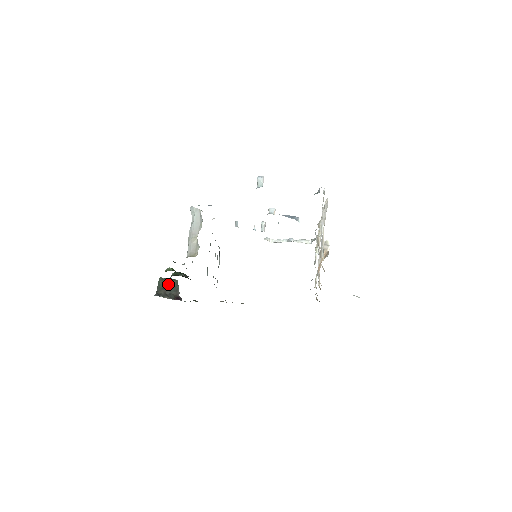
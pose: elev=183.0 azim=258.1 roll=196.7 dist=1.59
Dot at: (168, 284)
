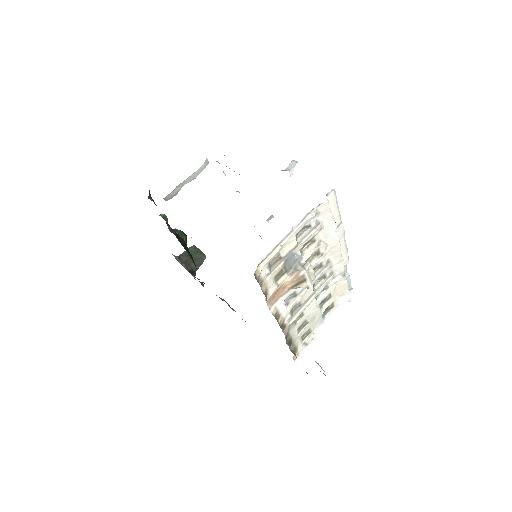
Dot at: (195, 255)
